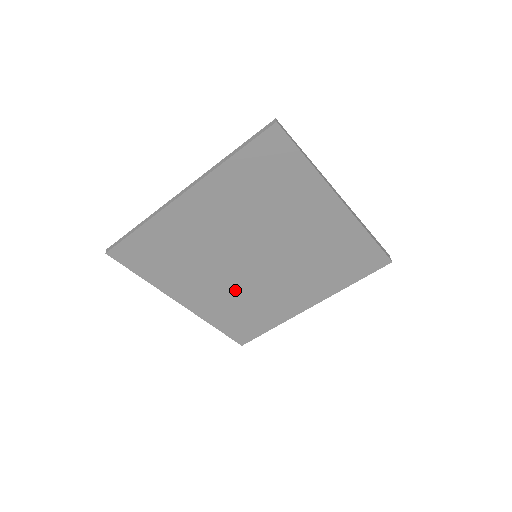
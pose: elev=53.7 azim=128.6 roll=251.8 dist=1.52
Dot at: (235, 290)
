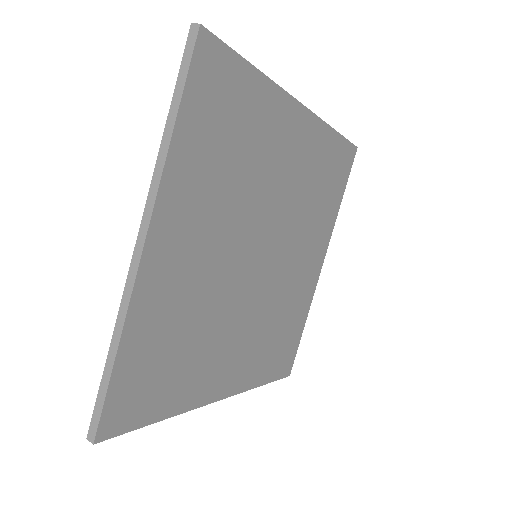
Dot at: (258, 320)
